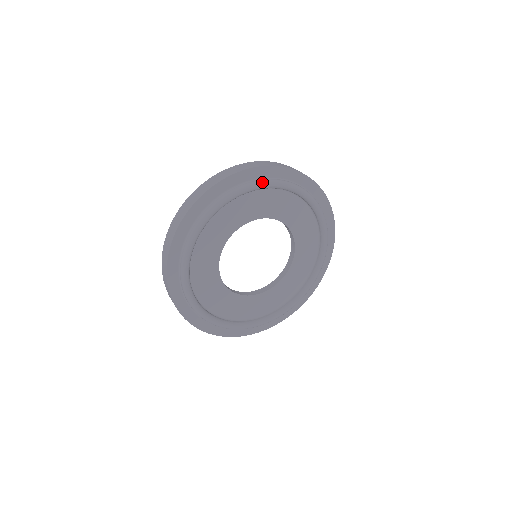
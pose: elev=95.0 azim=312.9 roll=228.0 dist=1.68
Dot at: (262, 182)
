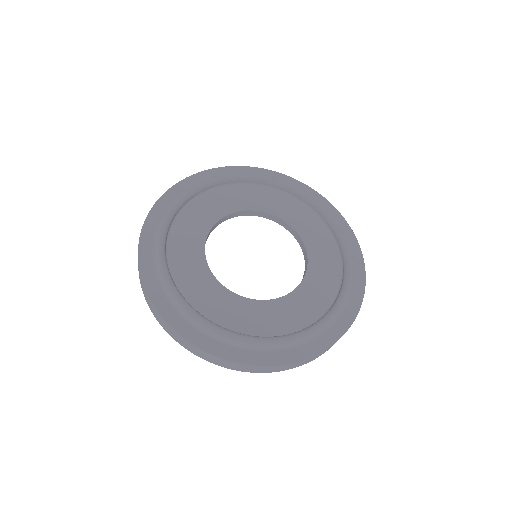
Dot at: (275, 178)
